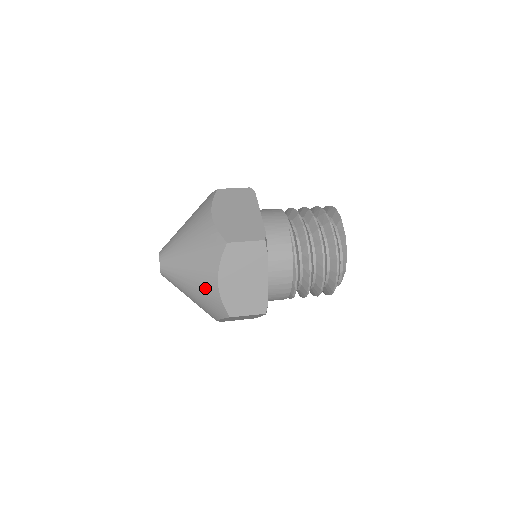
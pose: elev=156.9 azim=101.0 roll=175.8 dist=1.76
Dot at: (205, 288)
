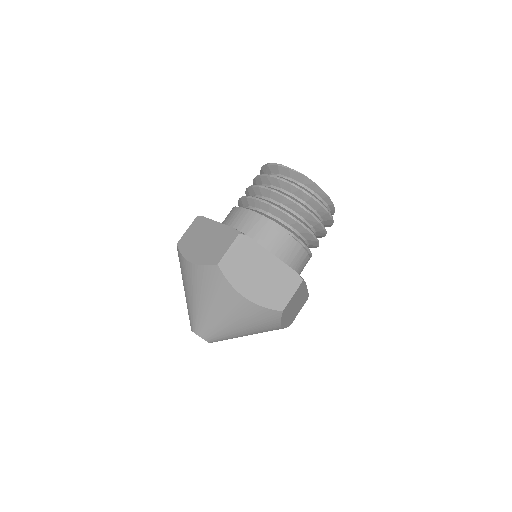
Dot at: occluded
